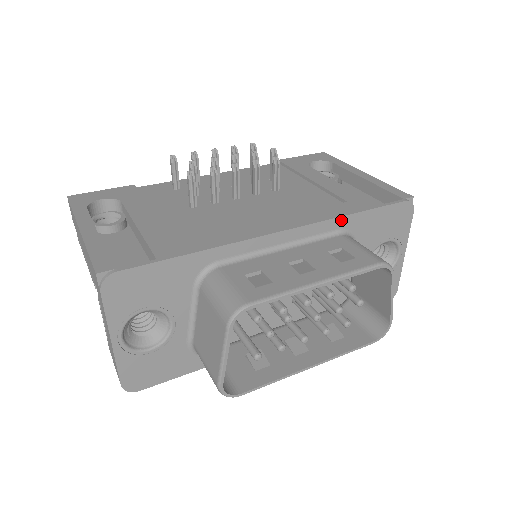
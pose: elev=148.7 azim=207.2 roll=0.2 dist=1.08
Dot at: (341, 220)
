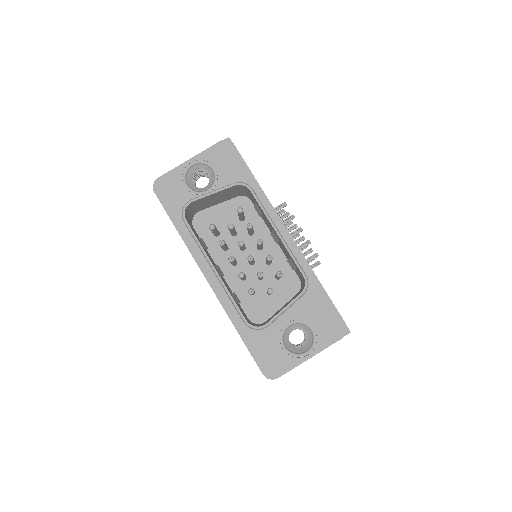
Dot at: (311, 274)
